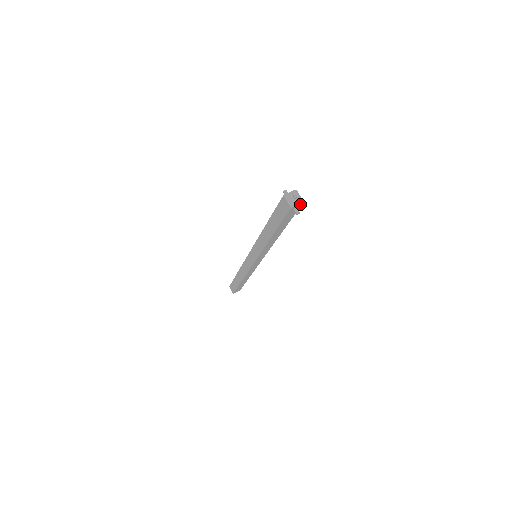
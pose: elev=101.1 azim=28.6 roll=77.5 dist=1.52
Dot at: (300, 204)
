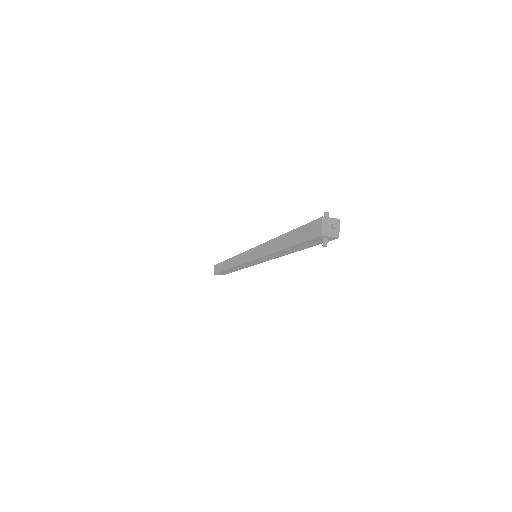
Dot at: (334, 237)
